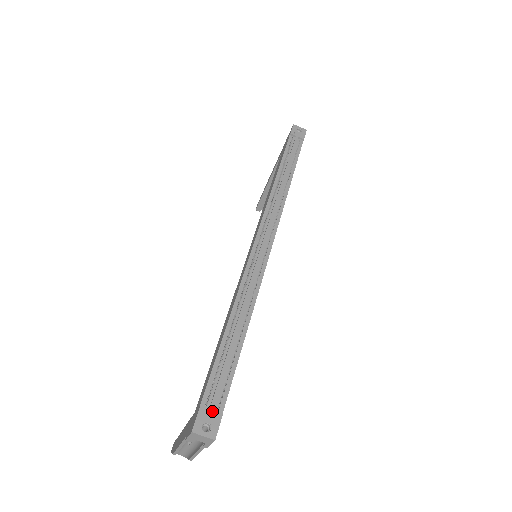
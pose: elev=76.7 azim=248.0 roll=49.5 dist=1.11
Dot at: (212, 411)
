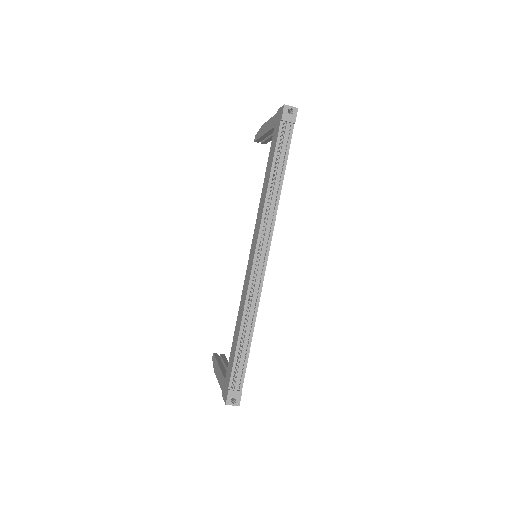
Dot at: (236, 391)
